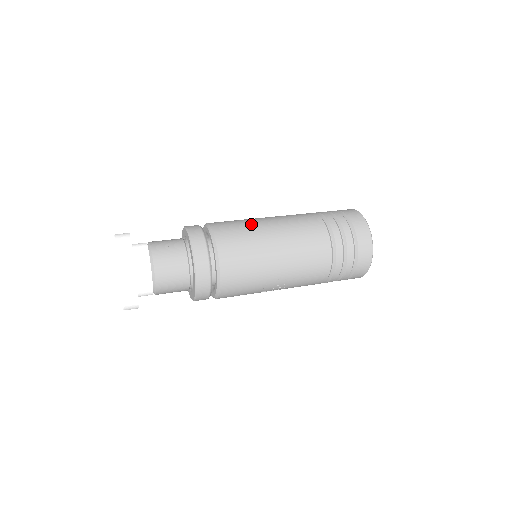
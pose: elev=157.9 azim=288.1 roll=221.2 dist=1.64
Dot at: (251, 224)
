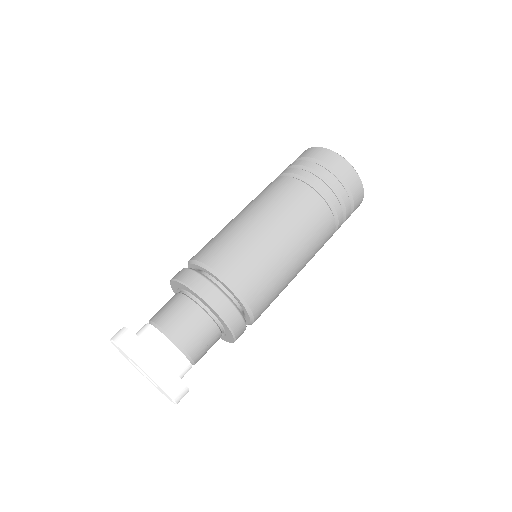
Dot at: (264, 251)
